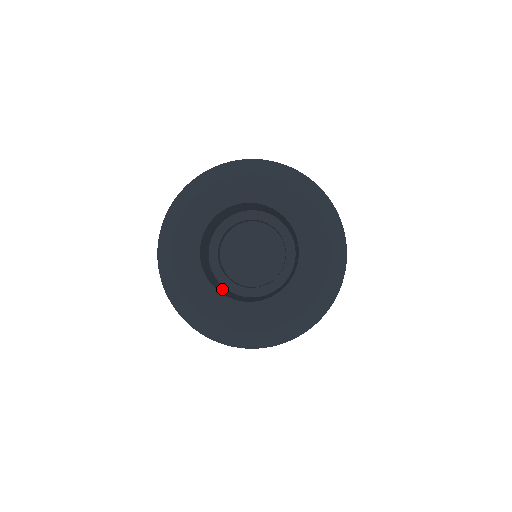
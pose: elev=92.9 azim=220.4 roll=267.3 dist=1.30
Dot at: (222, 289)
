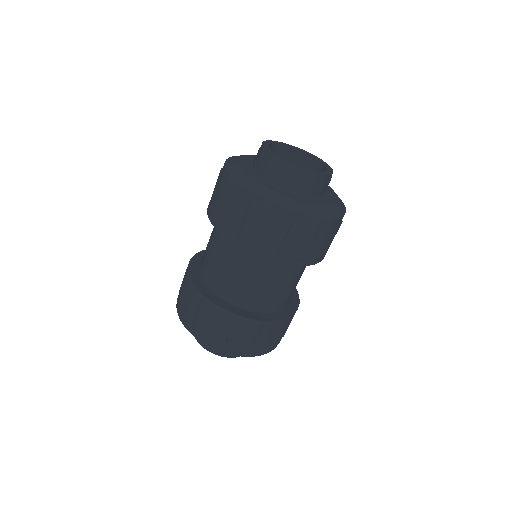
Dot at: occluded
